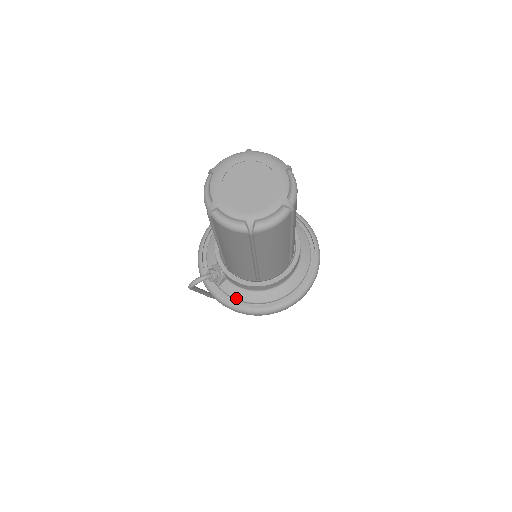
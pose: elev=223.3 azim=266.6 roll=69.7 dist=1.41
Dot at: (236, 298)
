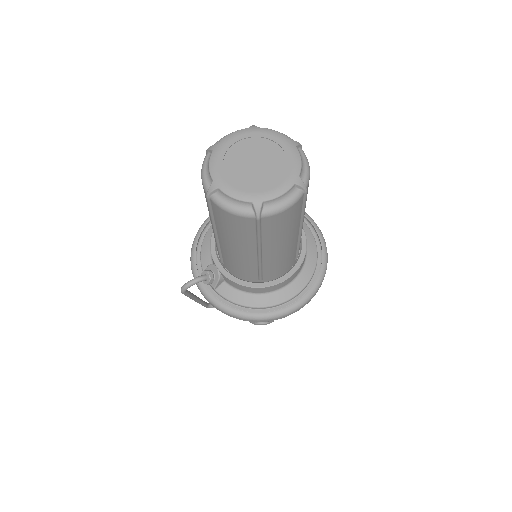
Dot at: (235, 302)
